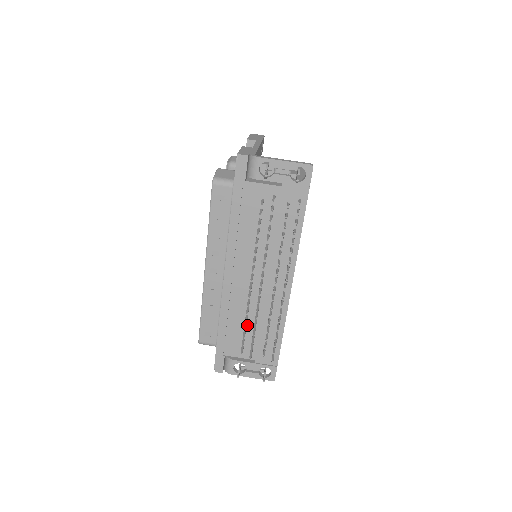
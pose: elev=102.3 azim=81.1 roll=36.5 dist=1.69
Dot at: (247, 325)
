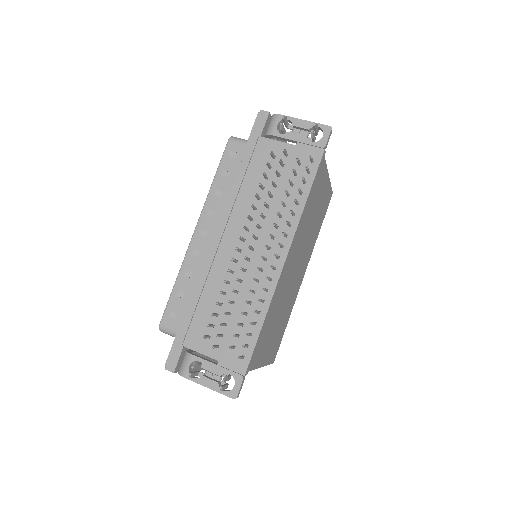
Dot at: (222, 306)
